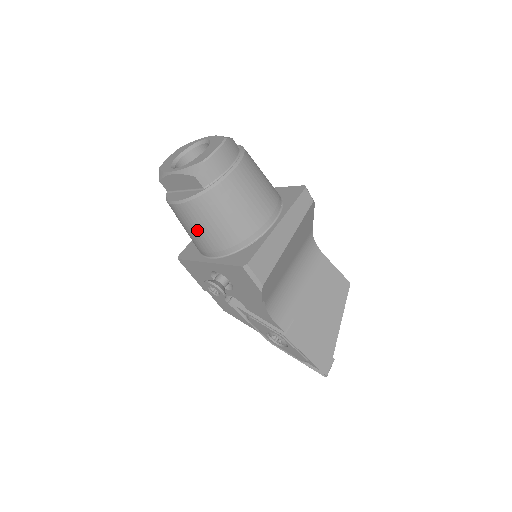
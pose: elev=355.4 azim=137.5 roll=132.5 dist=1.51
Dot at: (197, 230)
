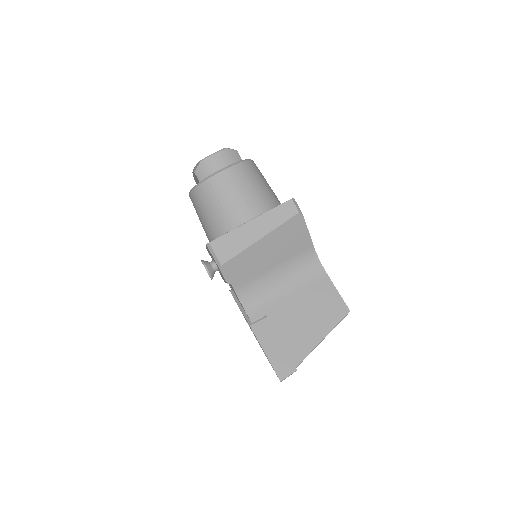
Dot at: (199, 217)
